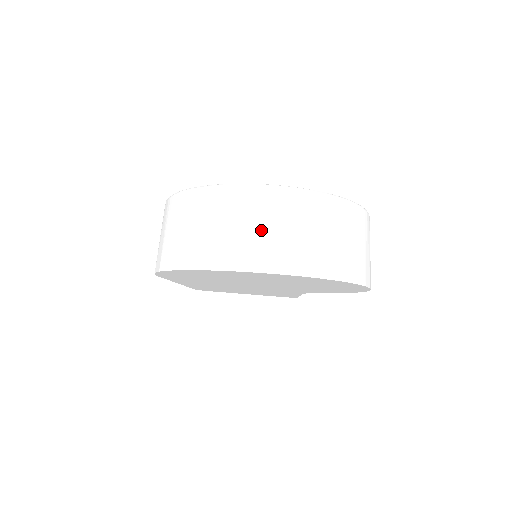
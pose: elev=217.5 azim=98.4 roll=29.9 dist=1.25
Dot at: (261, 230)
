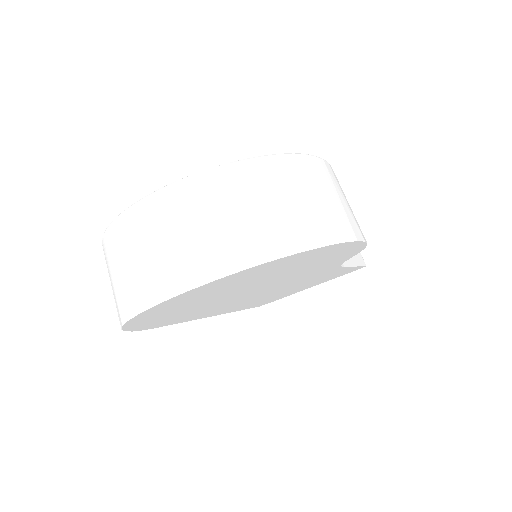
Dot at: (155, 251)
